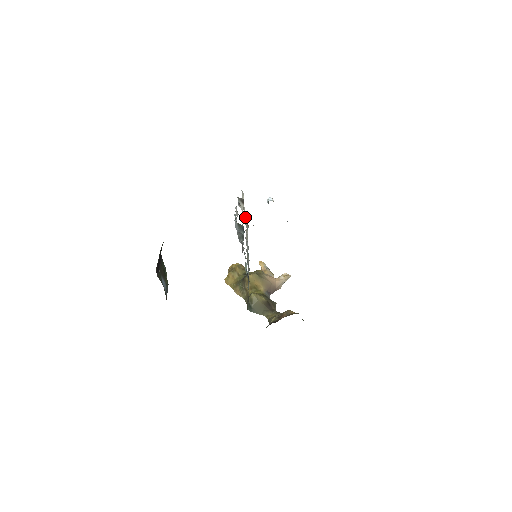
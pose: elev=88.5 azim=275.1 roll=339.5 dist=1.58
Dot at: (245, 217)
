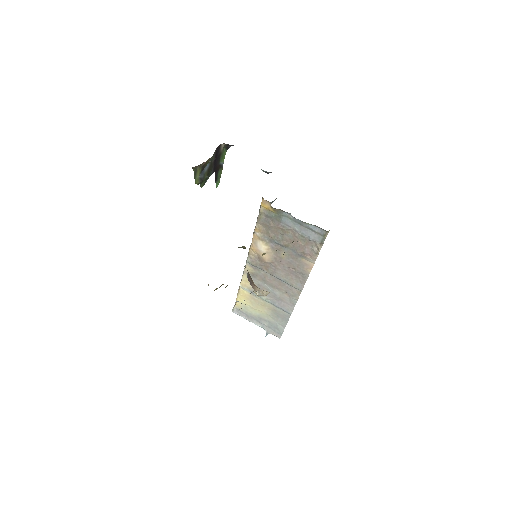
Dot at: occluded
